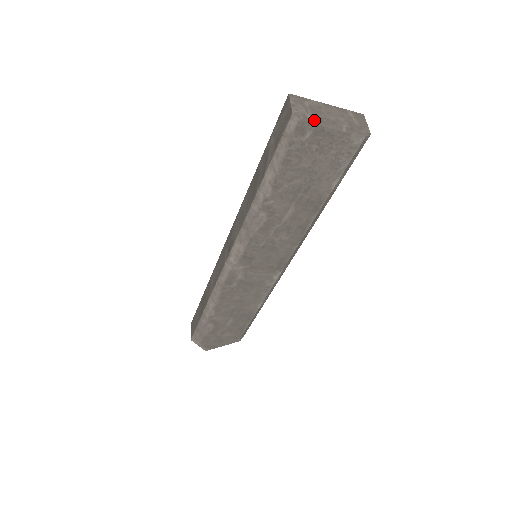
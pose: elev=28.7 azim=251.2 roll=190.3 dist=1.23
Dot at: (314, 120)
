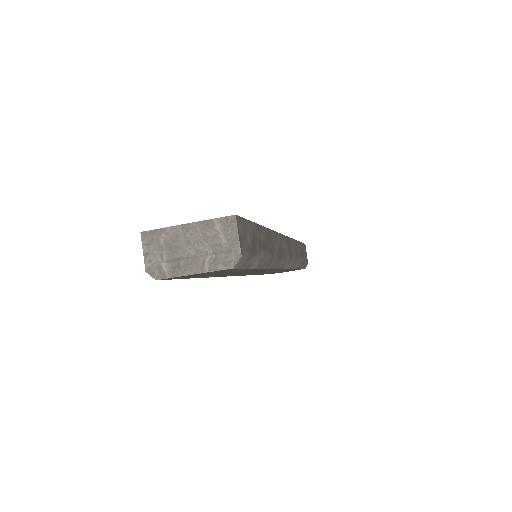
Dot at: (170, 270)
